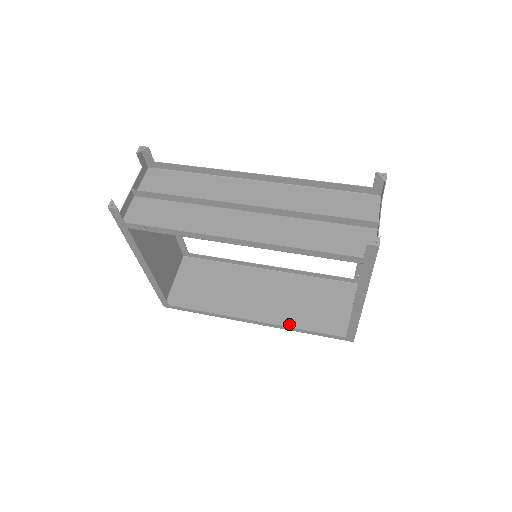
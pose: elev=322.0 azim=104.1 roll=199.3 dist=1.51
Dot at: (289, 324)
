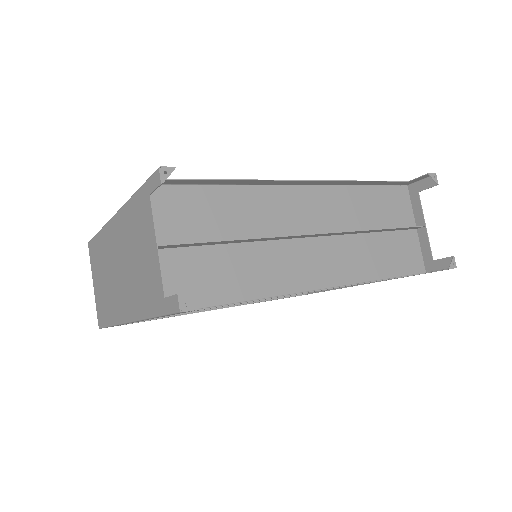
Dot at: occluded
